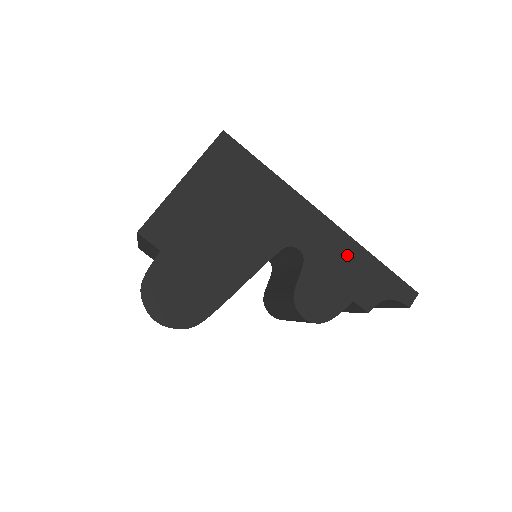
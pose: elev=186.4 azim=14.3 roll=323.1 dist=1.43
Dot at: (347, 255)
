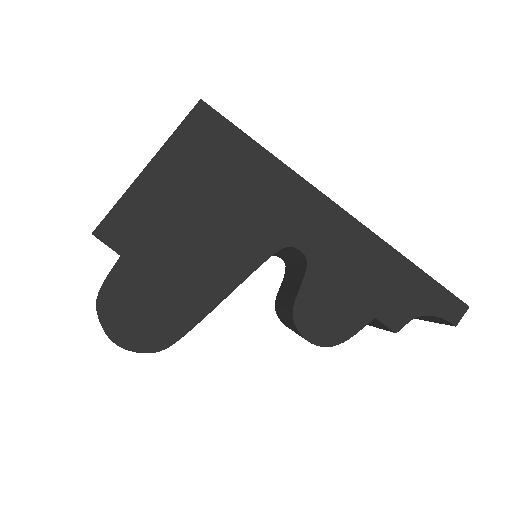
Dot at: (367, 256)
